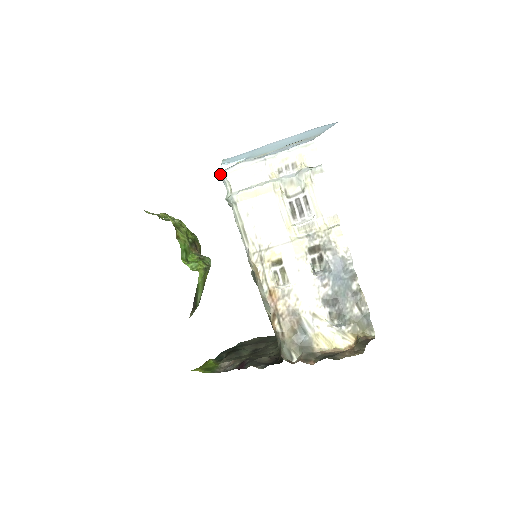
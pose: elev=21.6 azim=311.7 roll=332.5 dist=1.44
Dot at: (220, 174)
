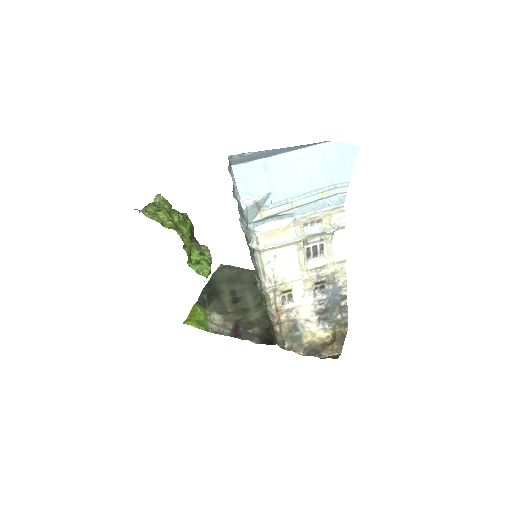
Dot at: (248, 227)
